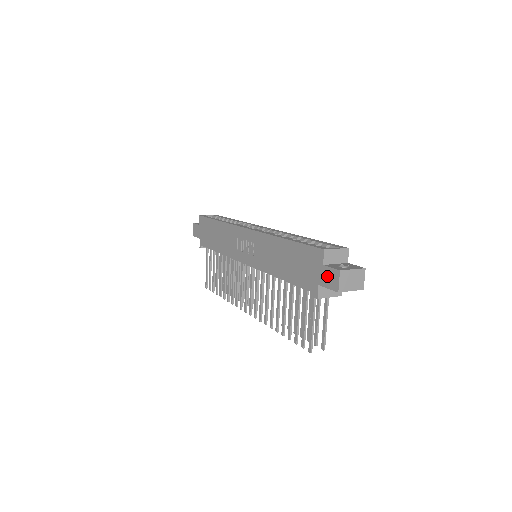
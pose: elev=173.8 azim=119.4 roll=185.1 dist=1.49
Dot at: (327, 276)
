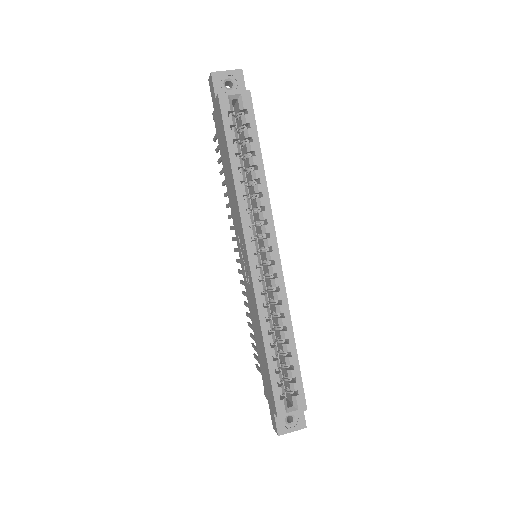
Dot at: (272, 416)
